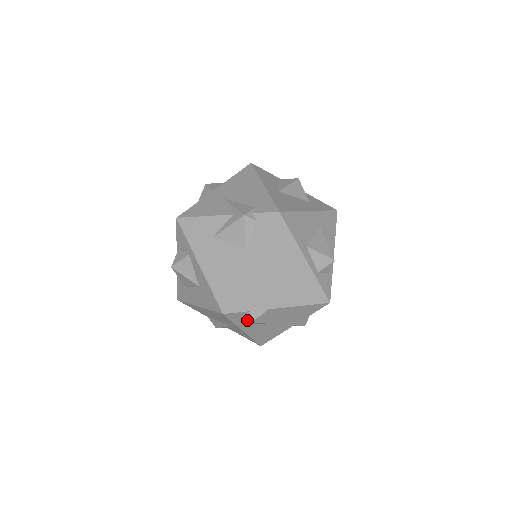
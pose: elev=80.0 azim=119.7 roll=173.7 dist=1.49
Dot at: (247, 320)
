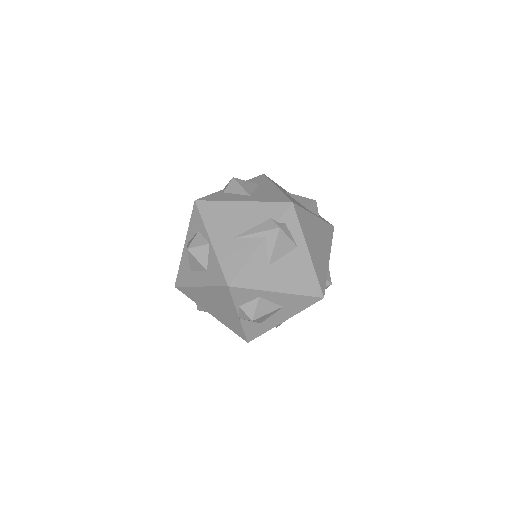
Dot at: (328, 286)
